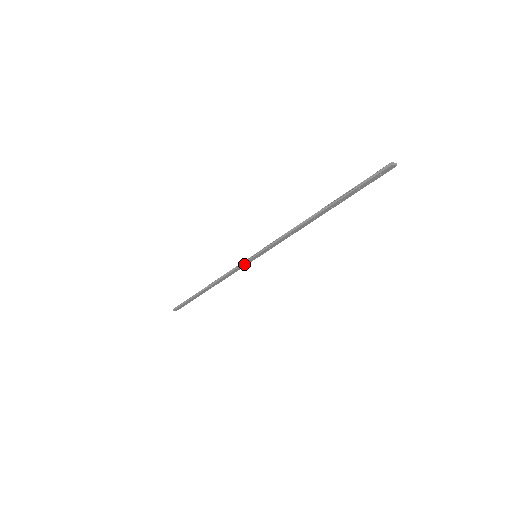
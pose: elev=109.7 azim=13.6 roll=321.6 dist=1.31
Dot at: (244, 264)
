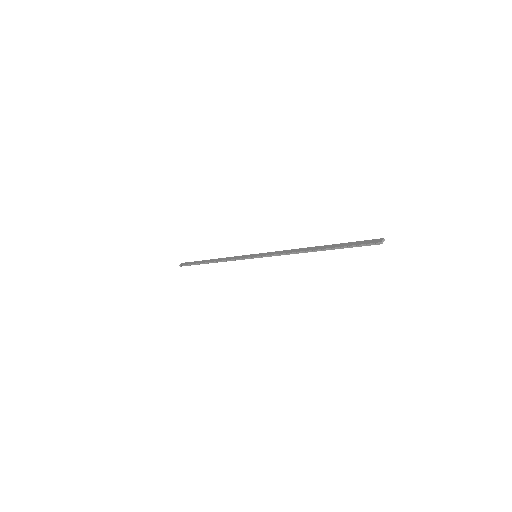
Dot at: (245, 258)
